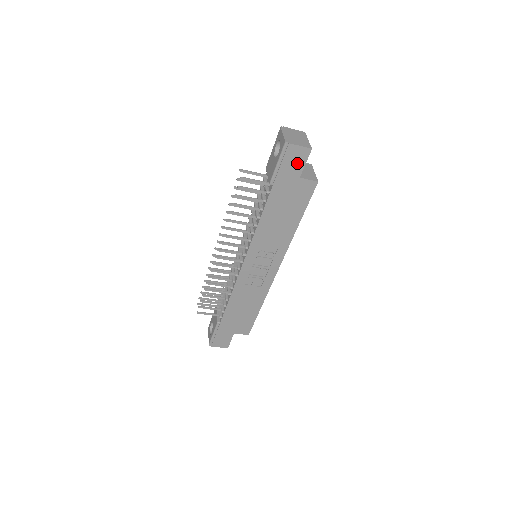
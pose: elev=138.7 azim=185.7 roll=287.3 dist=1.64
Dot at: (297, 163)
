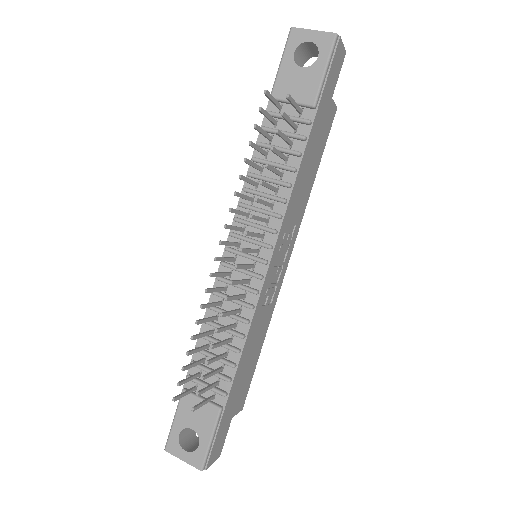
Dot at: (336, 73)
